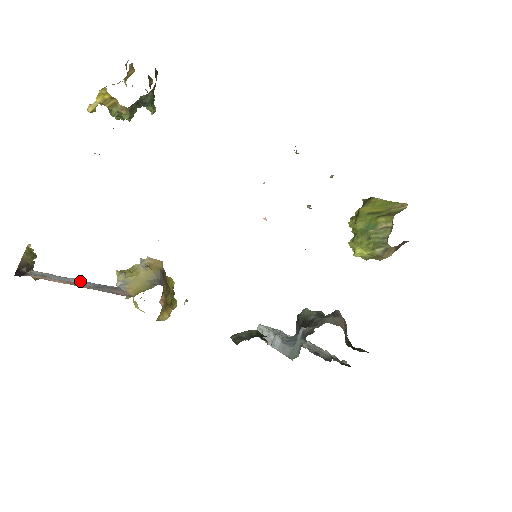
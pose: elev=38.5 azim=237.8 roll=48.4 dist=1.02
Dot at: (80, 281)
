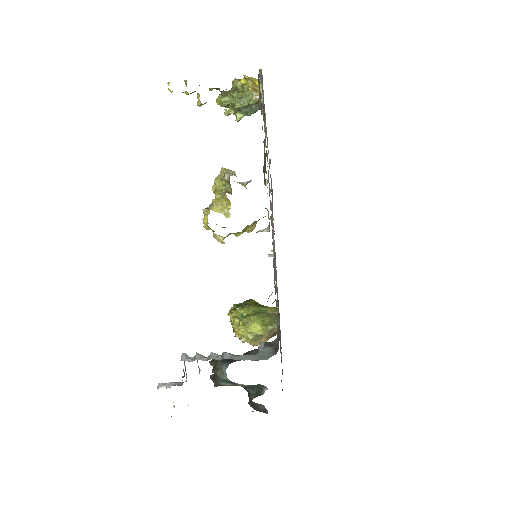
Dot at: occluded
